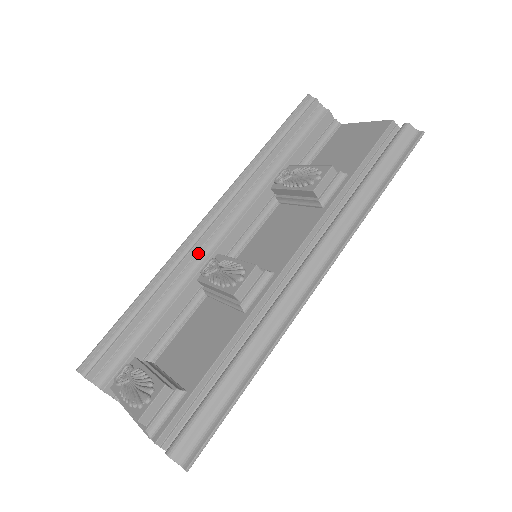
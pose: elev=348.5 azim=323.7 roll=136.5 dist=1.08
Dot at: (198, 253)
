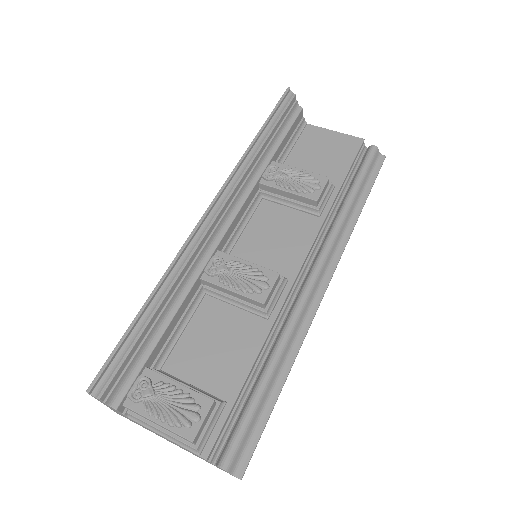
Dot at: (202, 250)
